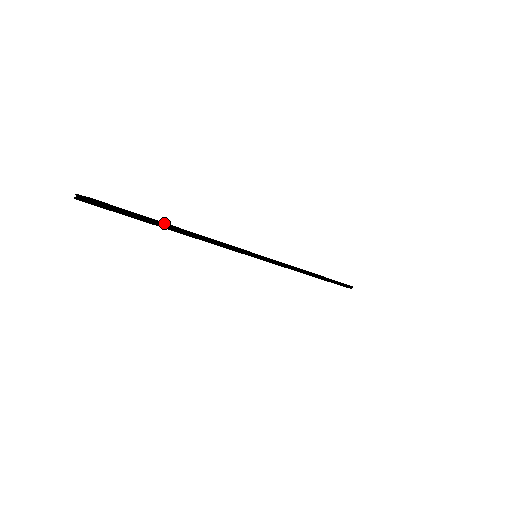
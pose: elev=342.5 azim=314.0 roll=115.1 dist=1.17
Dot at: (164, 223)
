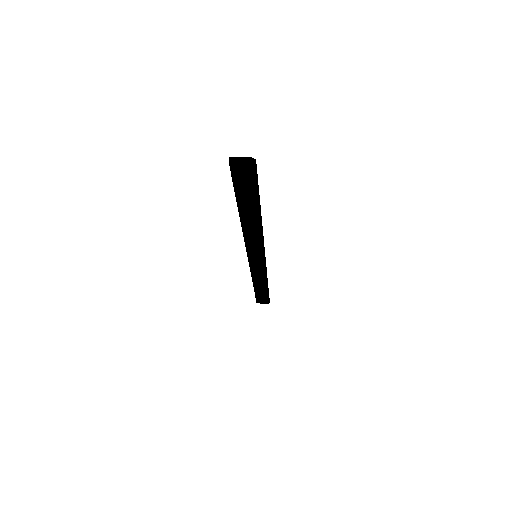
Dot at: (258, 201)
